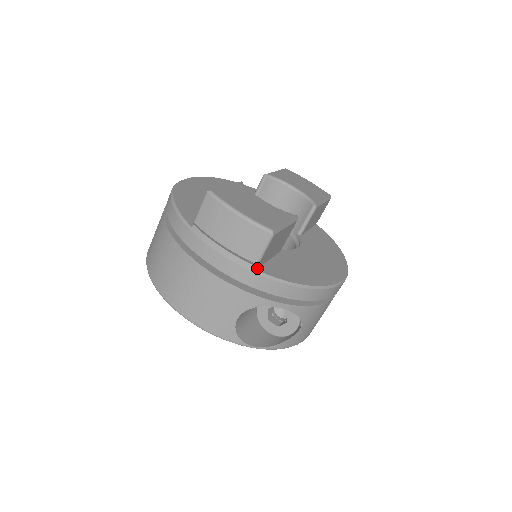
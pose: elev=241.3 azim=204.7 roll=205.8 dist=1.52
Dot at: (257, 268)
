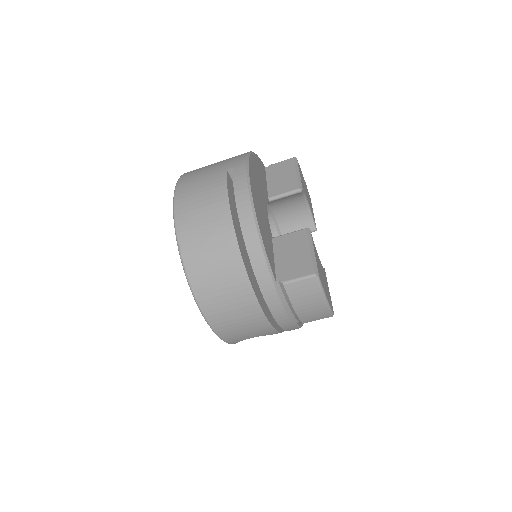
Dot at: (297, 321)
